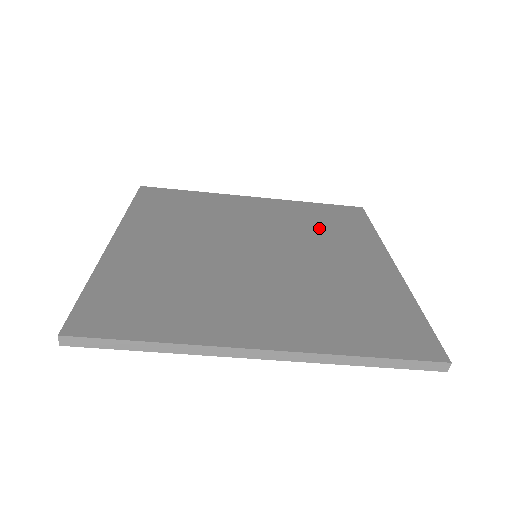
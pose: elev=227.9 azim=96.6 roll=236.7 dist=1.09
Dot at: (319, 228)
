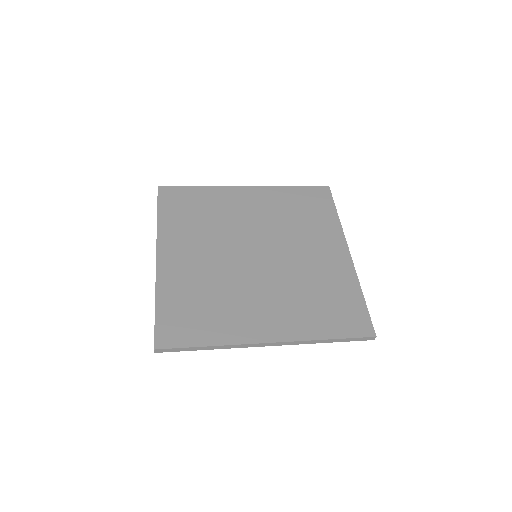
Dot at: (297, 219)
